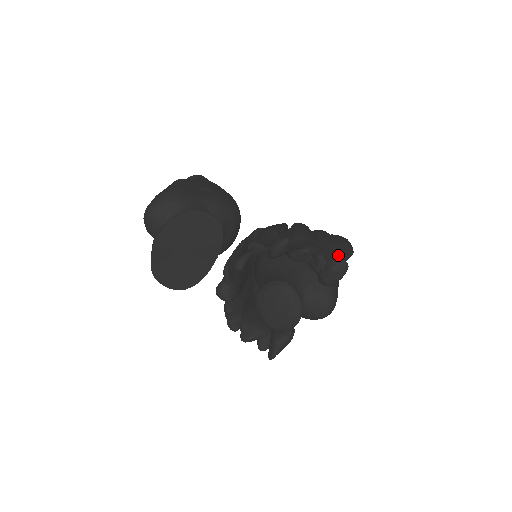
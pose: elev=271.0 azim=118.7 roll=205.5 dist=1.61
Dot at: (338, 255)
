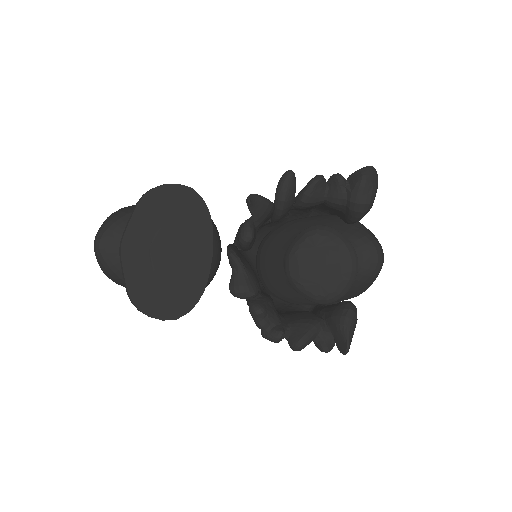
Dot at: occluded
